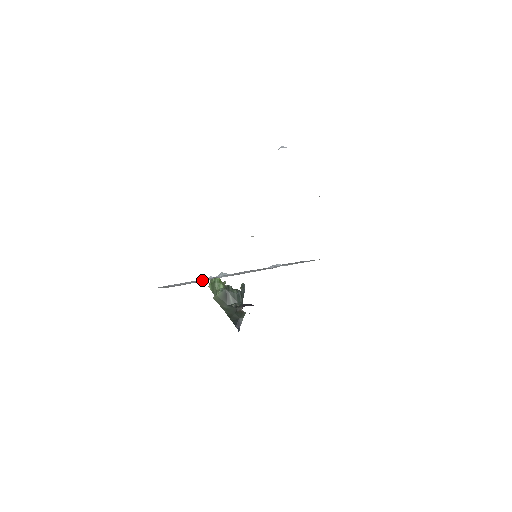
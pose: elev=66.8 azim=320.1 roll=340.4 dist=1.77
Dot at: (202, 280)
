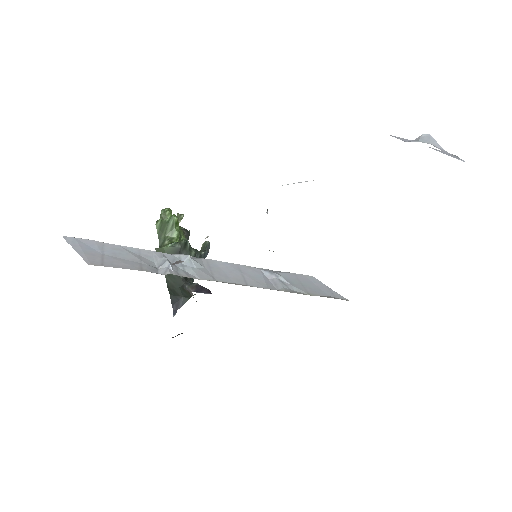
Dot at: (150, 255)
